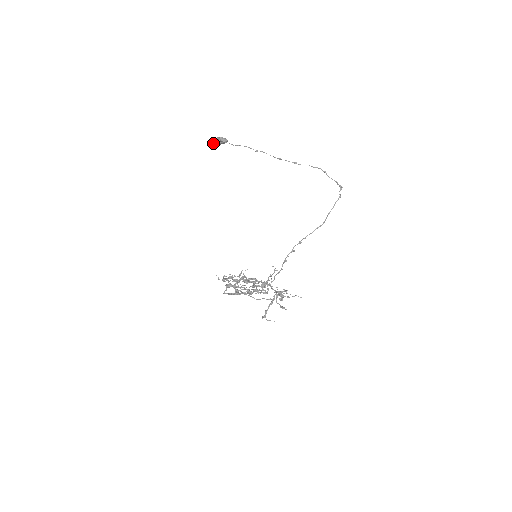
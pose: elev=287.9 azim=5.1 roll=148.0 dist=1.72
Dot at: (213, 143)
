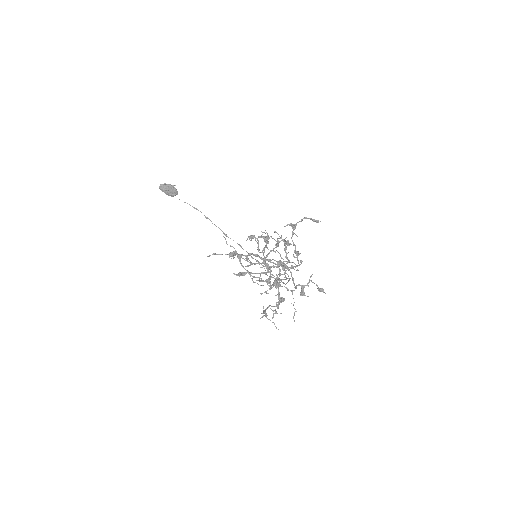
Dot at: (161, 185)
